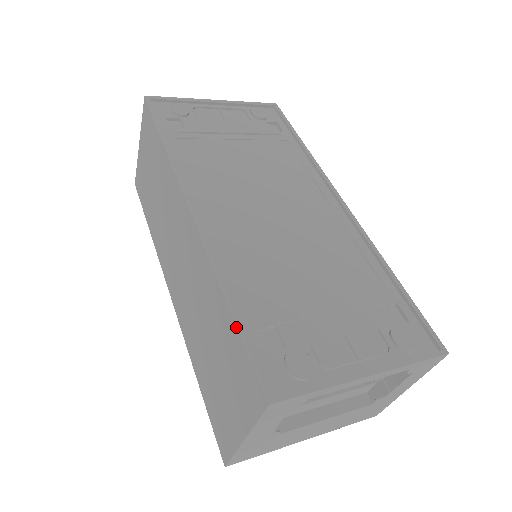
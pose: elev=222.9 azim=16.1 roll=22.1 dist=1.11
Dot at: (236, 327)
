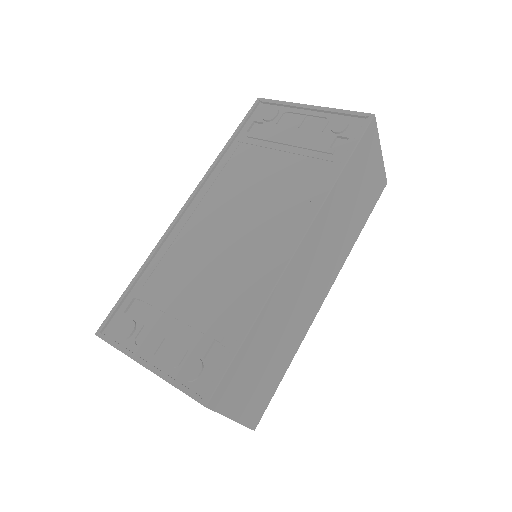
Dot at: (128, 288)
